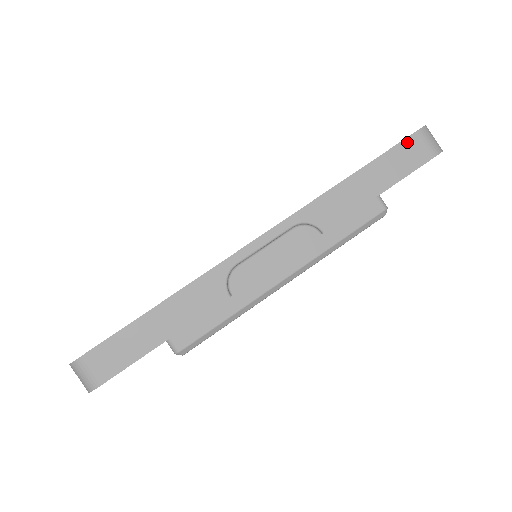
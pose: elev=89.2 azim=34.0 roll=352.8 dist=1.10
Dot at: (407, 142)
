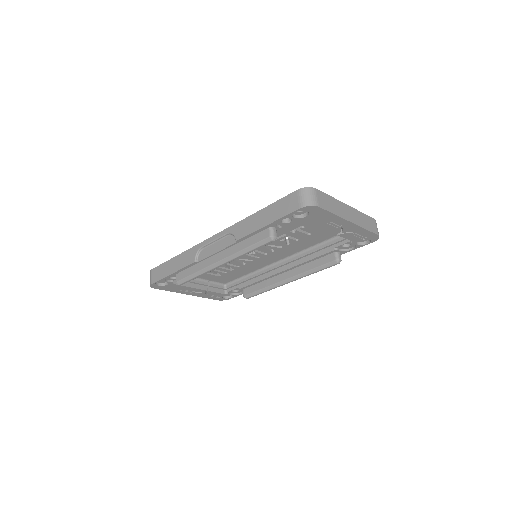
Dot at: (289, 196)
